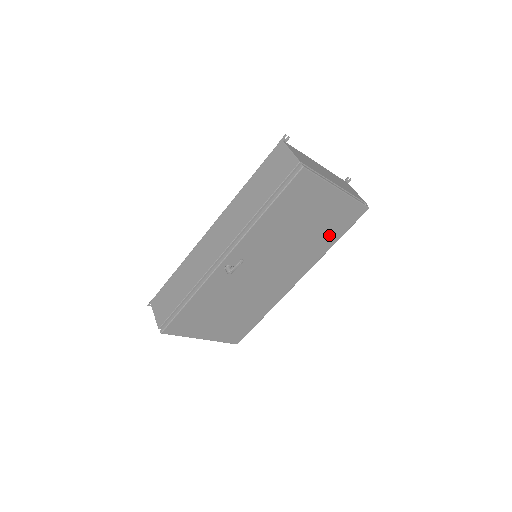
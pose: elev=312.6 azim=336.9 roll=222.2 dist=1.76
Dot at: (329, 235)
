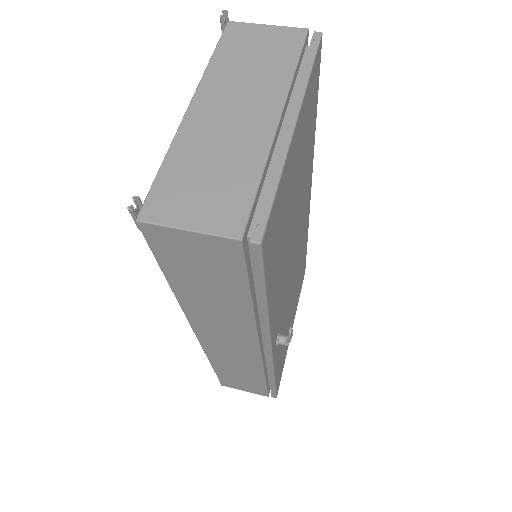
Dot at: (309, 138)
